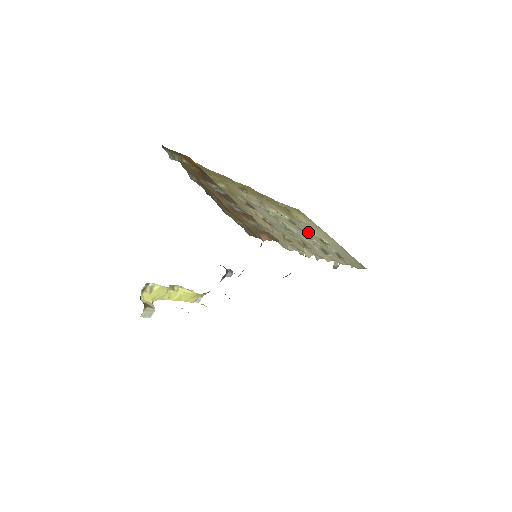
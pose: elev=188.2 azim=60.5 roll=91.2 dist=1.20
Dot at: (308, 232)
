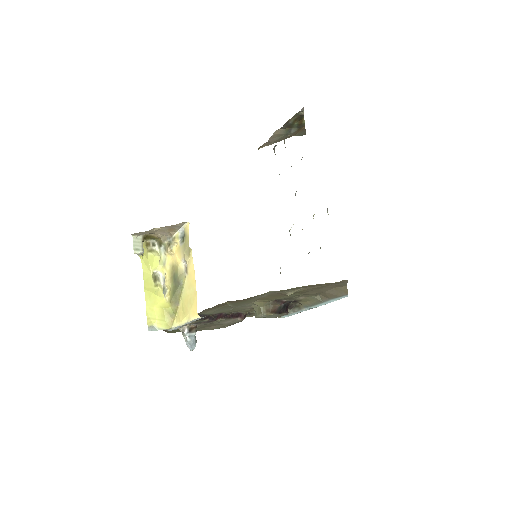
Dot at: occluded
